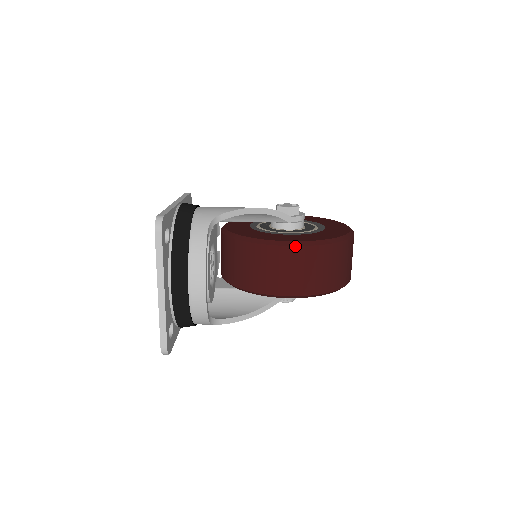
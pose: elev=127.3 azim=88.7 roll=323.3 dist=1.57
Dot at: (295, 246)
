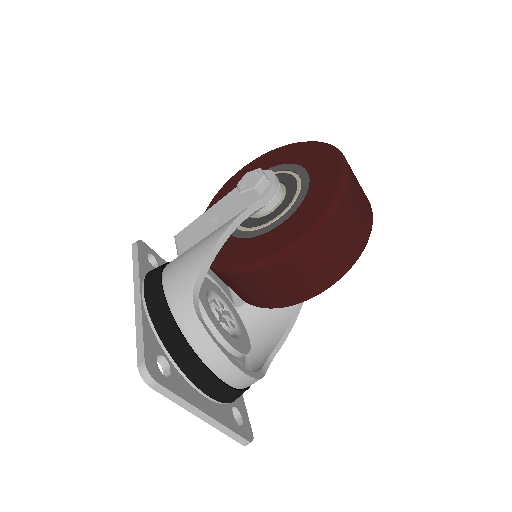
Dot at: (298, 248)
